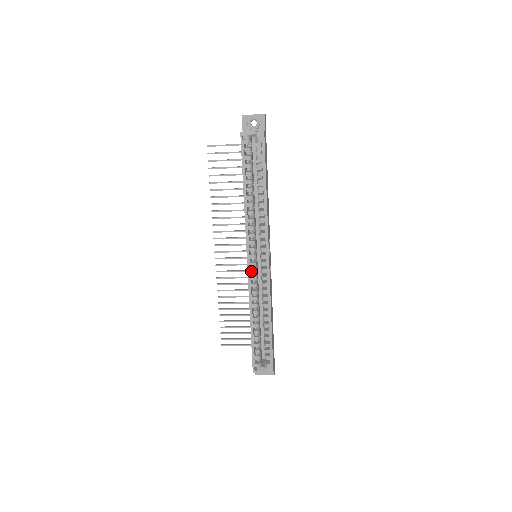
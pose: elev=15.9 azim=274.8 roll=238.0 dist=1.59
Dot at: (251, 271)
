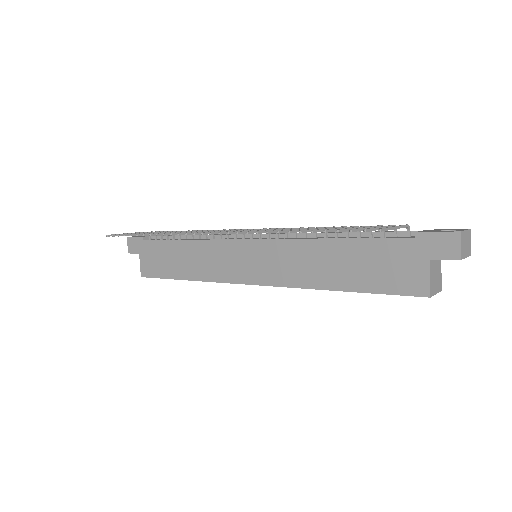
Dot at: (242, 280)
